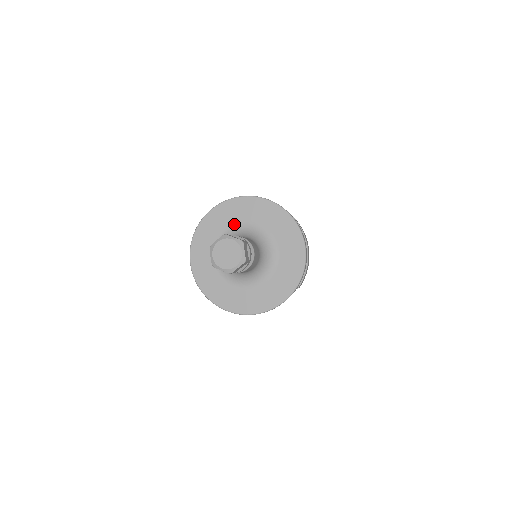
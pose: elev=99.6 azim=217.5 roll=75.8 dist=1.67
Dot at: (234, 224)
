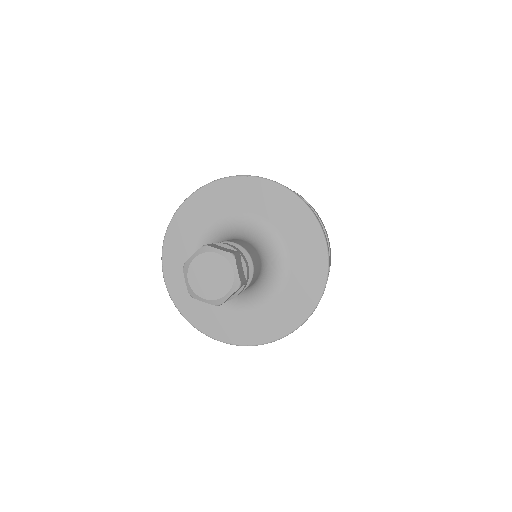
Dot at: (269, 221)
